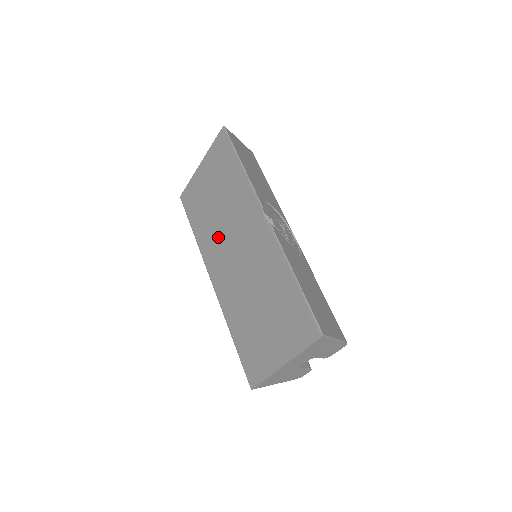
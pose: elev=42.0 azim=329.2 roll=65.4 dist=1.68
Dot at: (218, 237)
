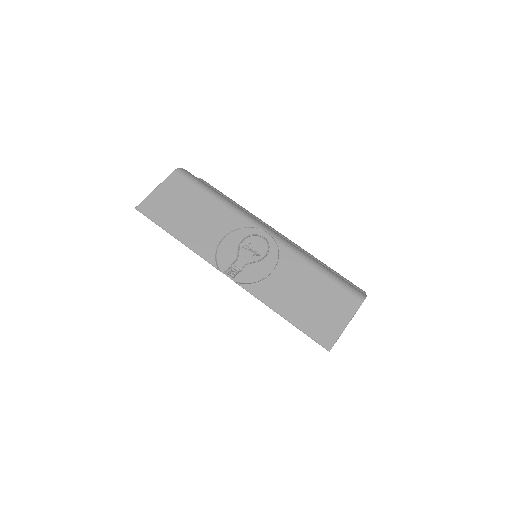
Dot at: occluded
